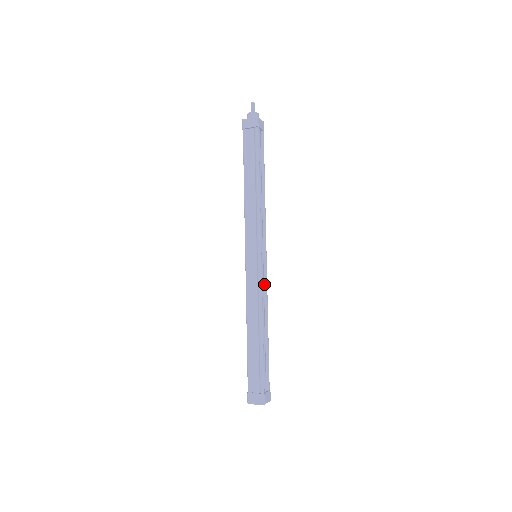
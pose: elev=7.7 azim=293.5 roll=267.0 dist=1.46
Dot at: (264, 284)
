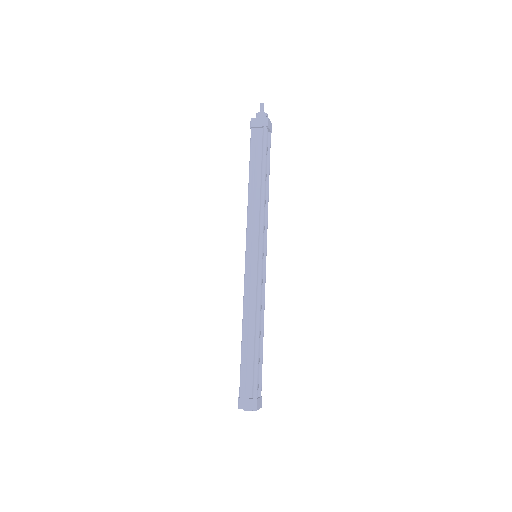
Dot at: (262, 285)
